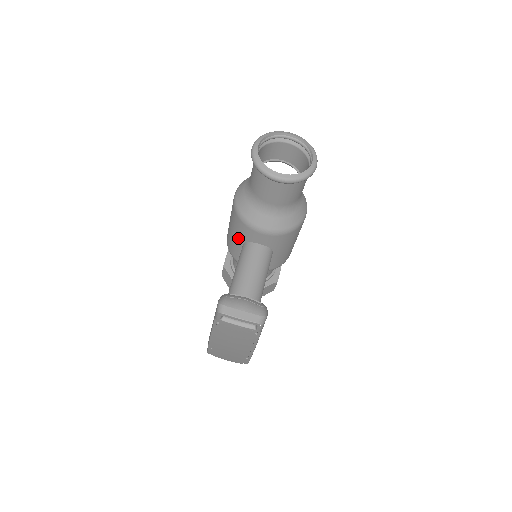
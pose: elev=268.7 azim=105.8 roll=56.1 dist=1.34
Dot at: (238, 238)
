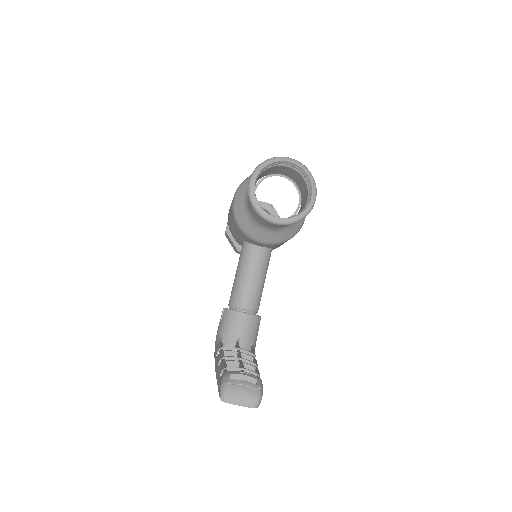
Dot at: (238, 235)
